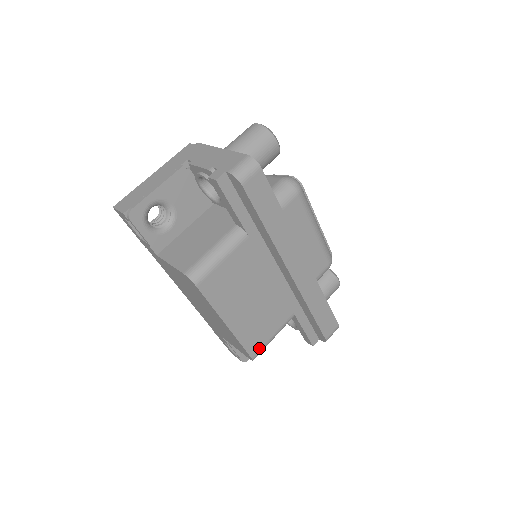
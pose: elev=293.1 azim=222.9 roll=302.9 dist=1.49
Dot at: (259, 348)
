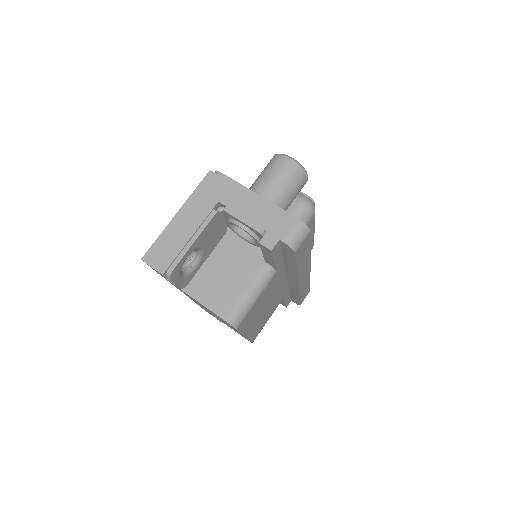
Dot at: occluded
